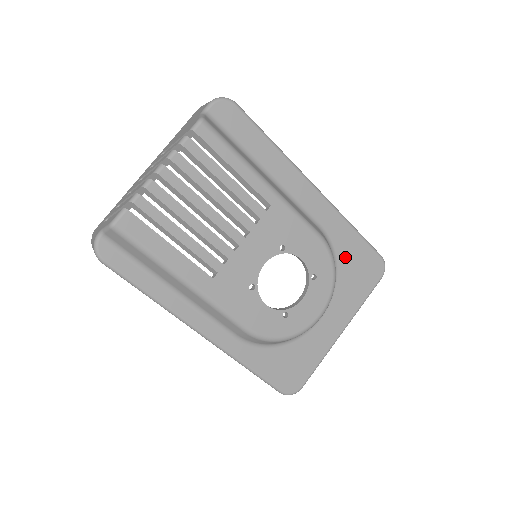
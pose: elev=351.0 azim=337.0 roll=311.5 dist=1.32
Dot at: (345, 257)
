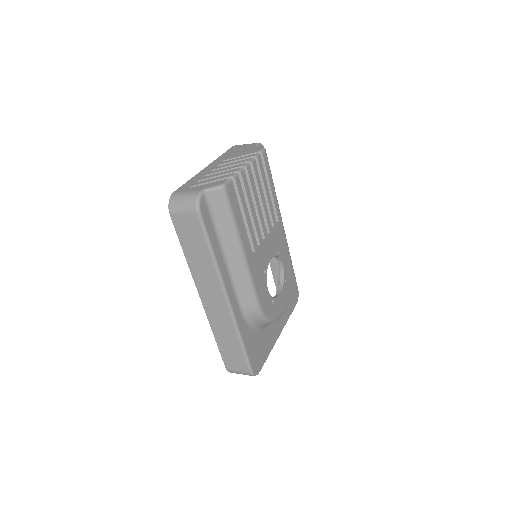
Dot at: occluded
